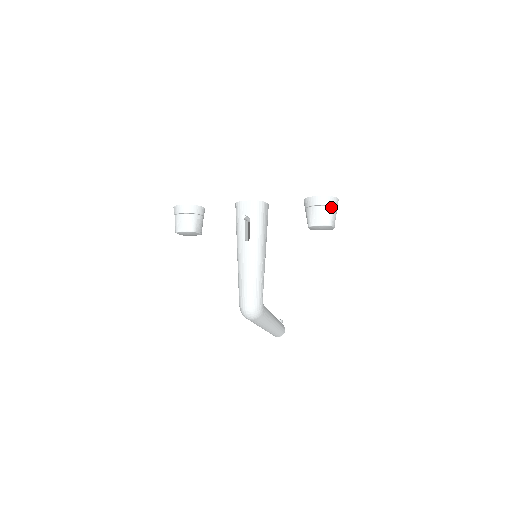
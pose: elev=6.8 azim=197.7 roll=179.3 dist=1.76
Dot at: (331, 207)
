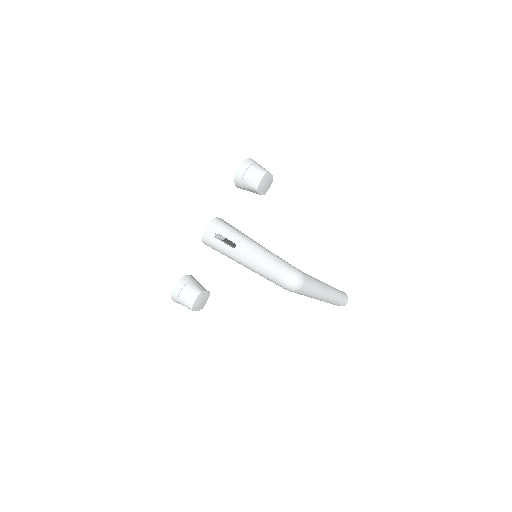
Dot at: (253, 165)
